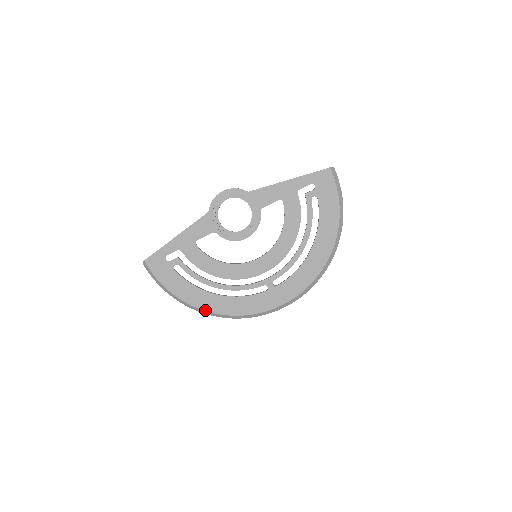
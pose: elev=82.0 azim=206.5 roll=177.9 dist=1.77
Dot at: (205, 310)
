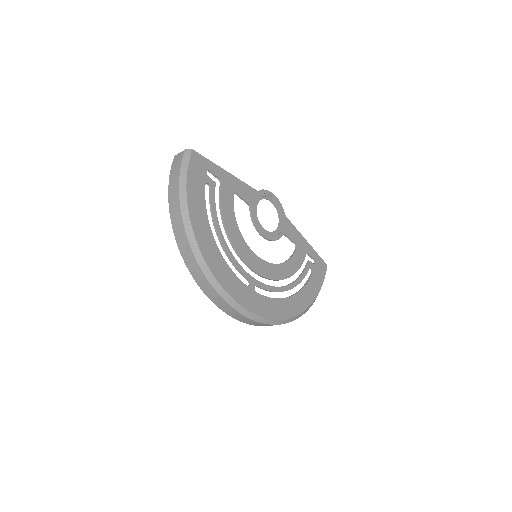
Dot at: (197, 239)
